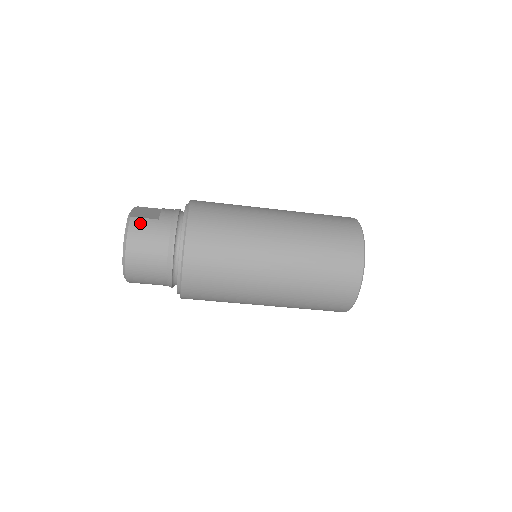
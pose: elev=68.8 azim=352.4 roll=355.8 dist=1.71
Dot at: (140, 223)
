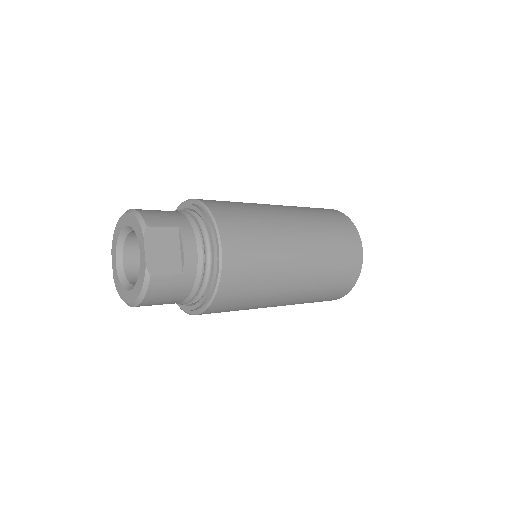
Dot at: (161, 283)
